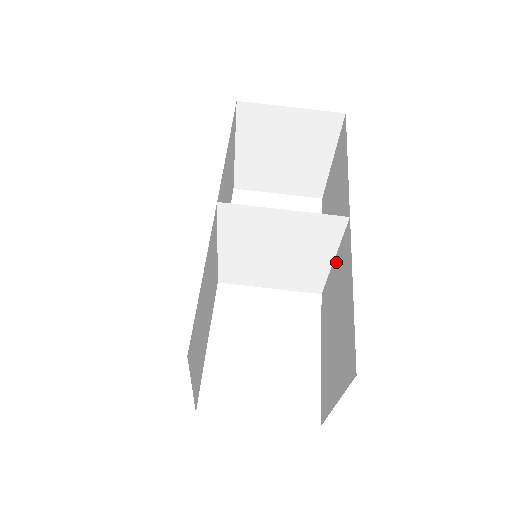
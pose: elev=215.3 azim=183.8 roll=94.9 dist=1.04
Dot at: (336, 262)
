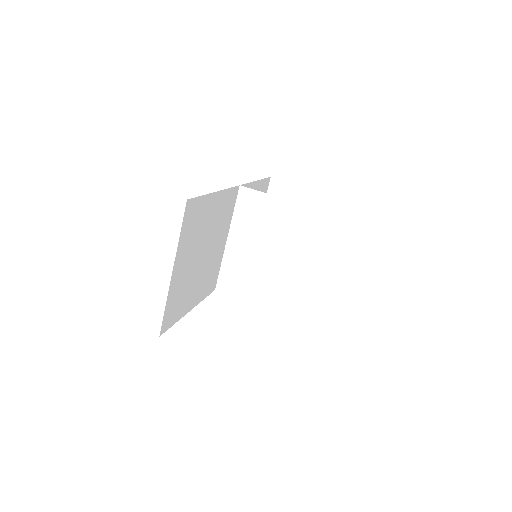
Dot at: occluded
